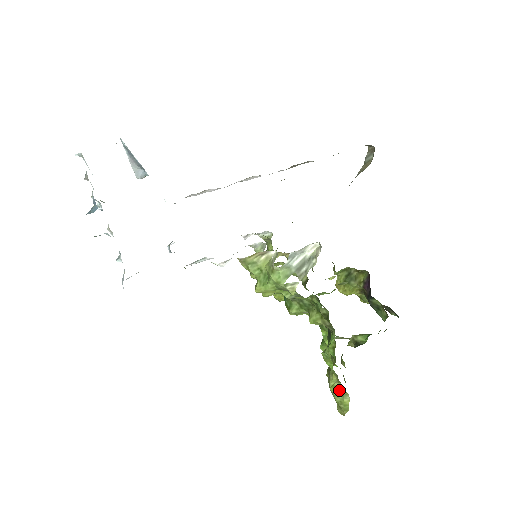
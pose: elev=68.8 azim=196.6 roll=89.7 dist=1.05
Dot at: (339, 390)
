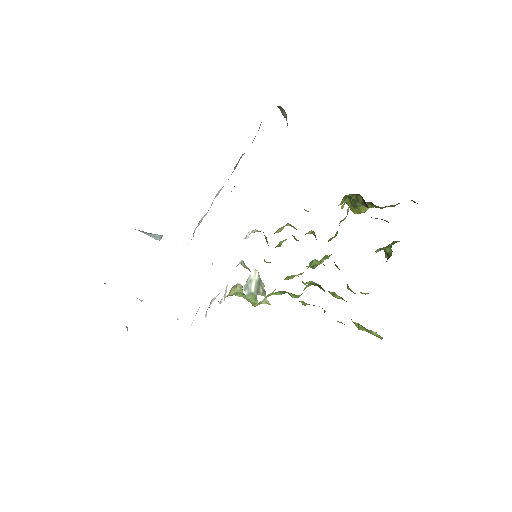
Dot at: (365, 329)
